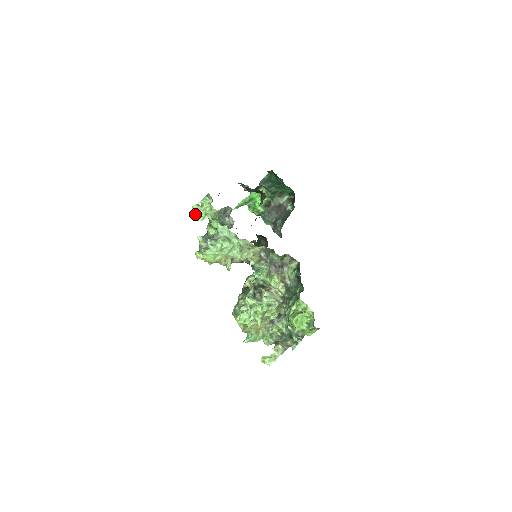
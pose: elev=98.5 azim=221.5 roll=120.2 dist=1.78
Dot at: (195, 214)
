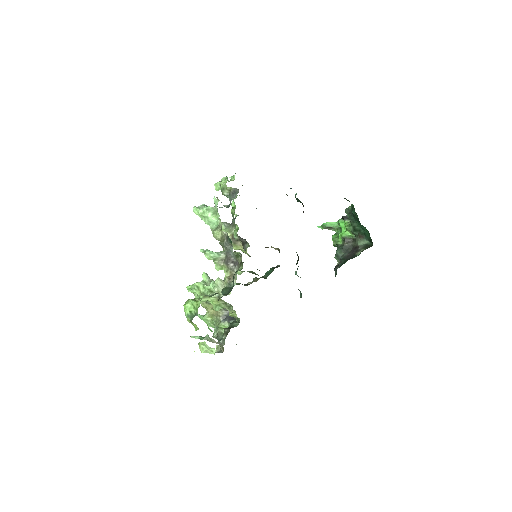
Dot at: (216, 183)
